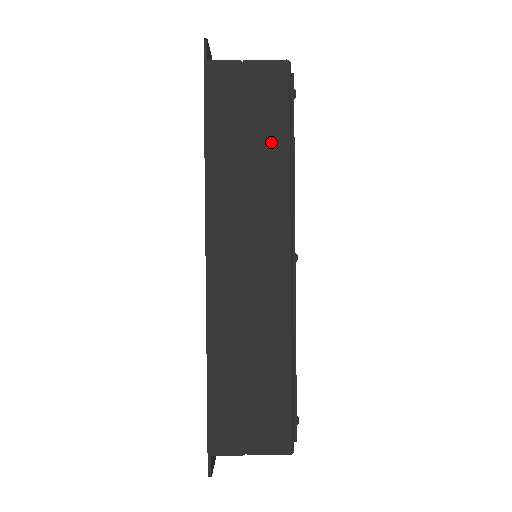
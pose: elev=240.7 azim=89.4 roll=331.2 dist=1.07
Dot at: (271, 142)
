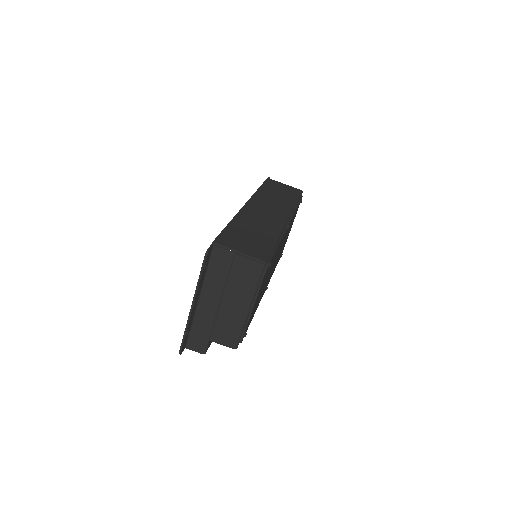
Dot at: (289, 198)
